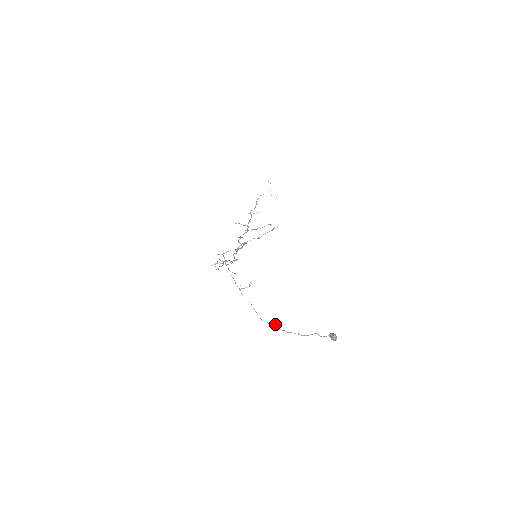
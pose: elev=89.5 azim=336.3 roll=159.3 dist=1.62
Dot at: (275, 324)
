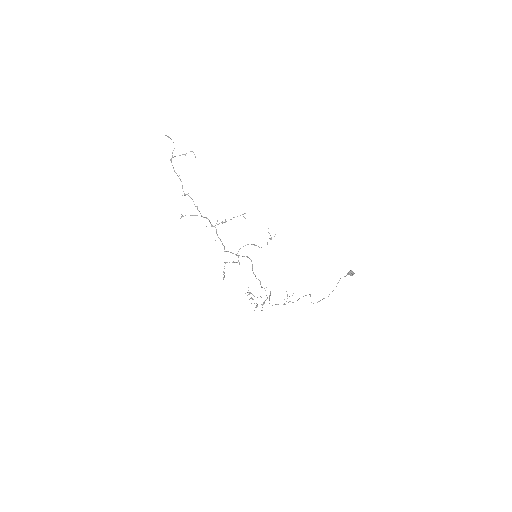
Dot at: (310, 296)
